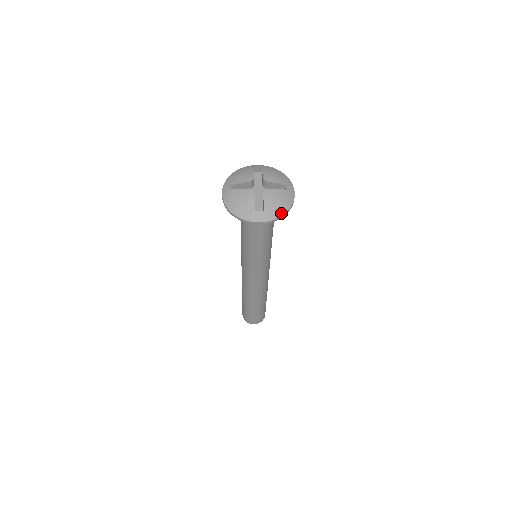
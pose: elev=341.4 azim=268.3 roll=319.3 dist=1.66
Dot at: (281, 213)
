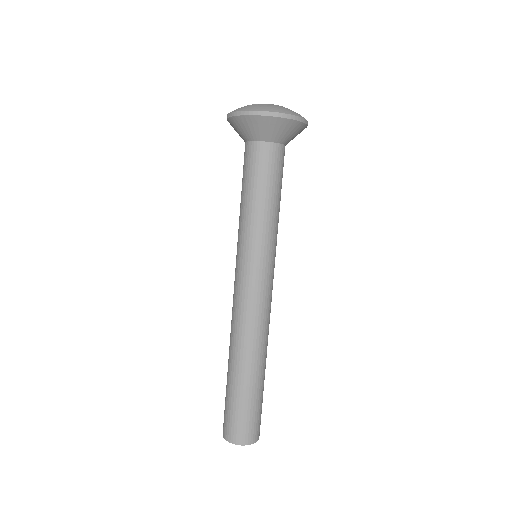
Dot at: occluded
